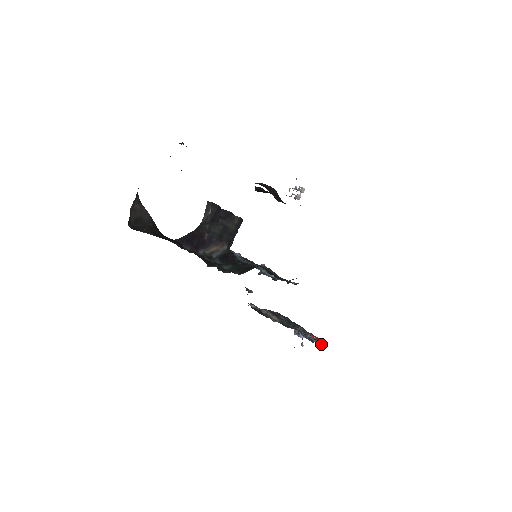
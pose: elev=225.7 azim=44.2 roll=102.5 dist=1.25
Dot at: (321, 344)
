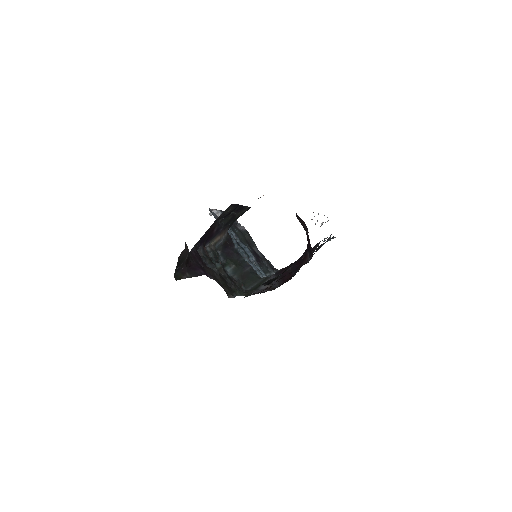
Dot at: occluded
